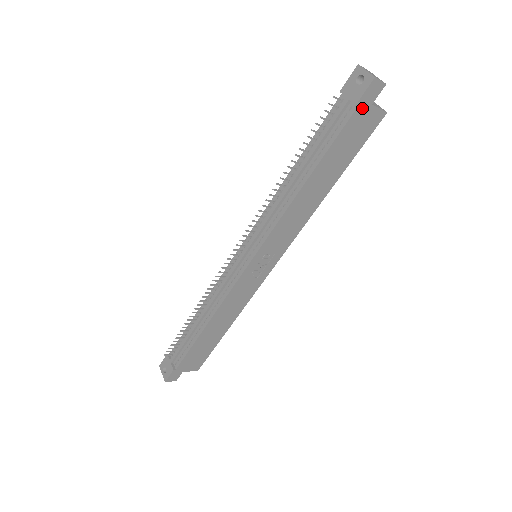
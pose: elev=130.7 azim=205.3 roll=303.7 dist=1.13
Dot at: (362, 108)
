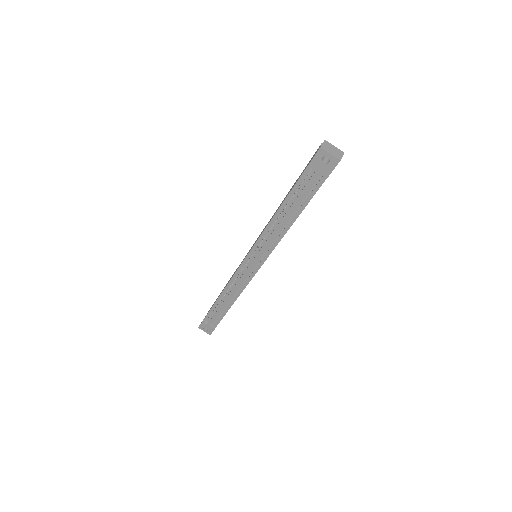
Dot at: occluded
